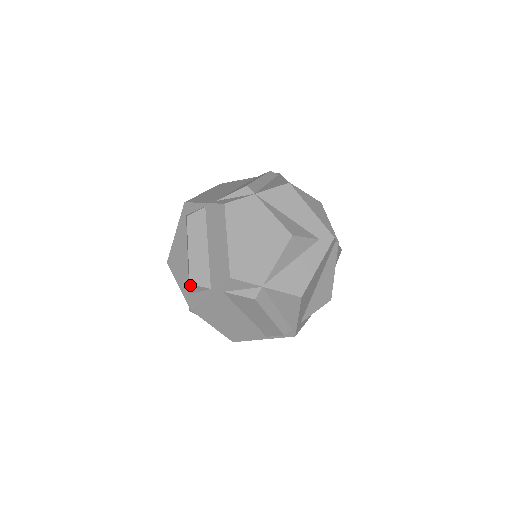
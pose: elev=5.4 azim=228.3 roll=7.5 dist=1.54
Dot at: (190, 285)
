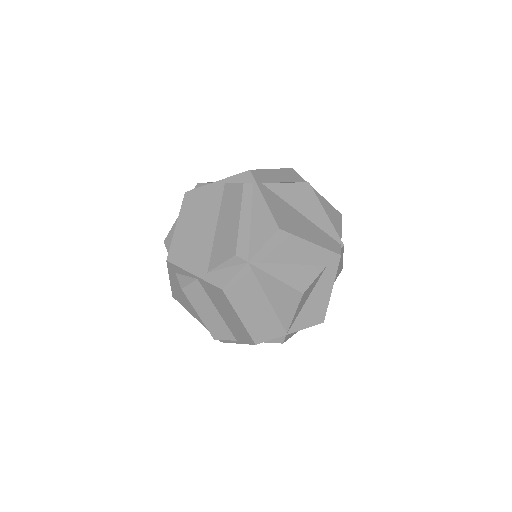
Dot at: (214, 338)
